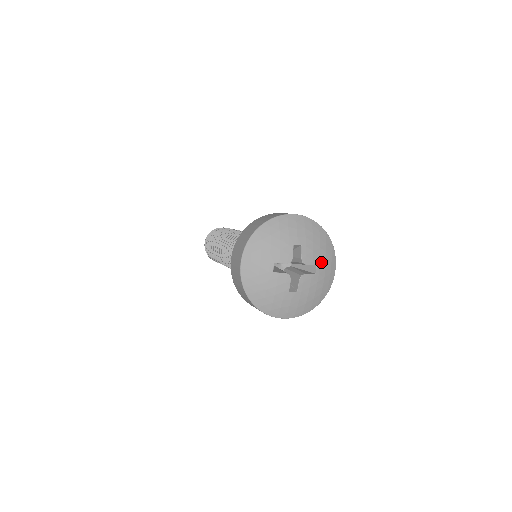
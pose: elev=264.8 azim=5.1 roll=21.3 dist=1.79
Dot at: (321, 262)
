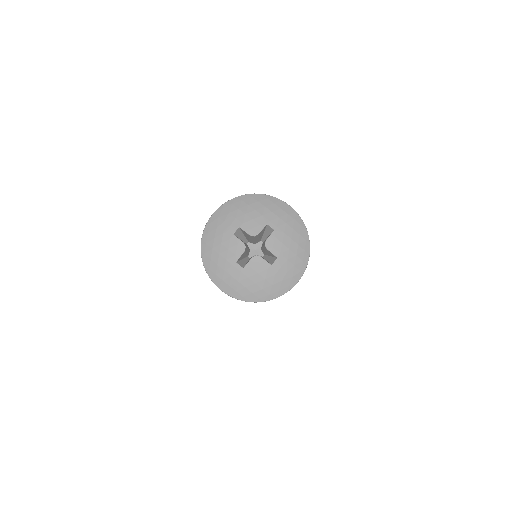
Dot at: (268, 218)
